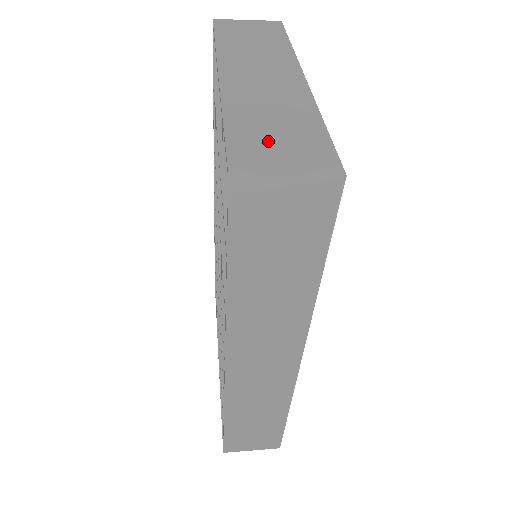
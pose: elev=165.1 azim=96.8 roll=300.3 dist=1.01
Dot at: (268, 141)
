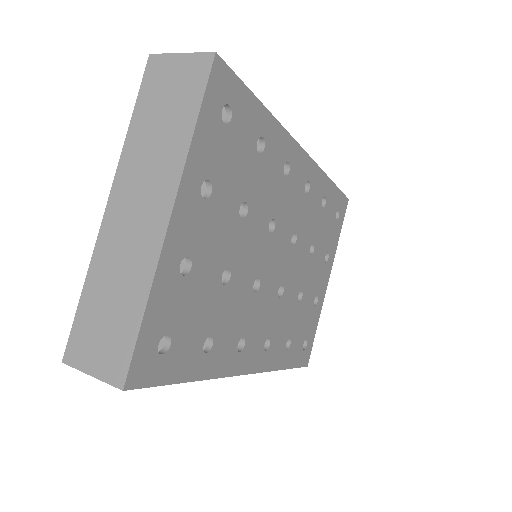
Dot at: (97, 326)
